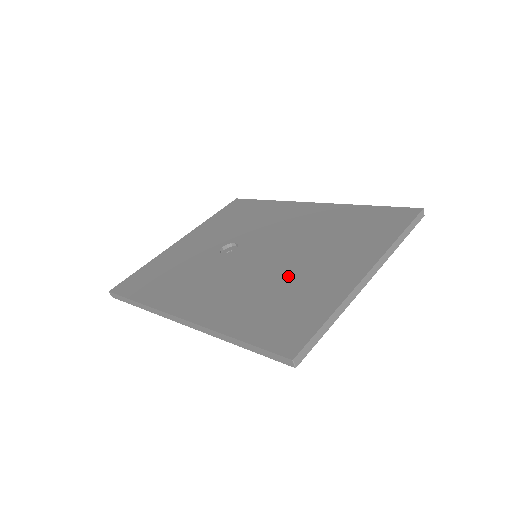
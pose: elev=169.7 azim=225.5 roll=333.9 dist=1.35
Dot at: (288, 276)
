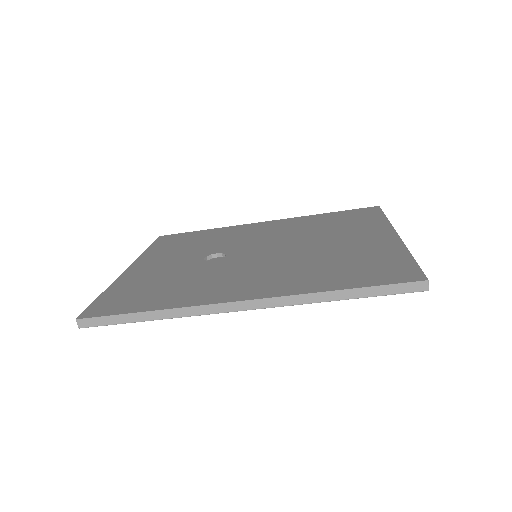
Dot at: (324, 252)
